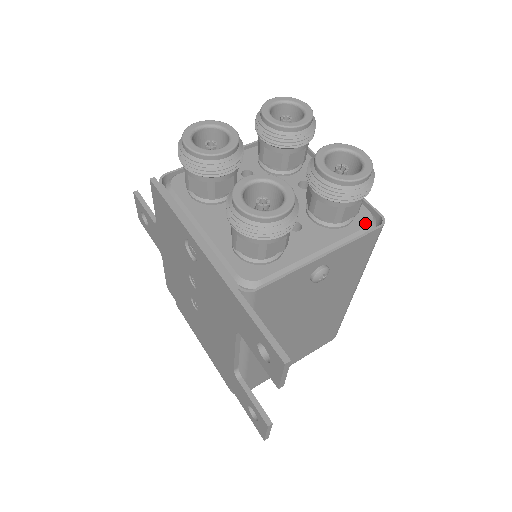
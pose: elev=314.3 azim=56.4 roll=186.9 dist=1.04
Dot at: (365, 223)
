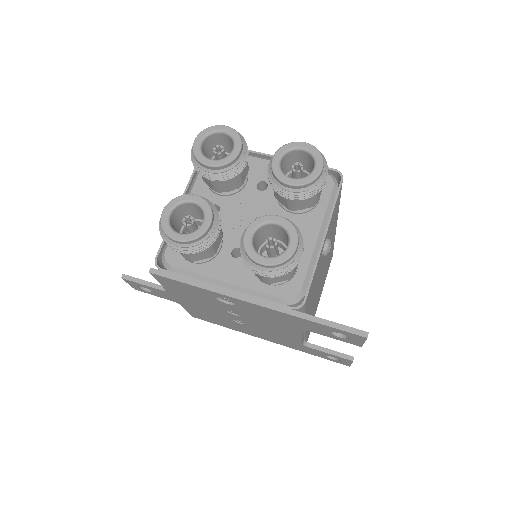
Dot at: (330, 186)
